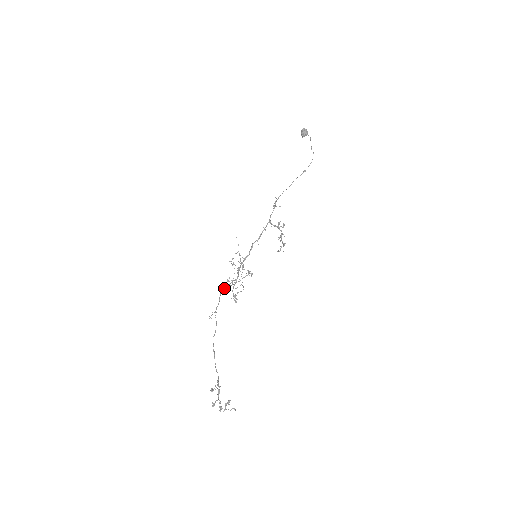
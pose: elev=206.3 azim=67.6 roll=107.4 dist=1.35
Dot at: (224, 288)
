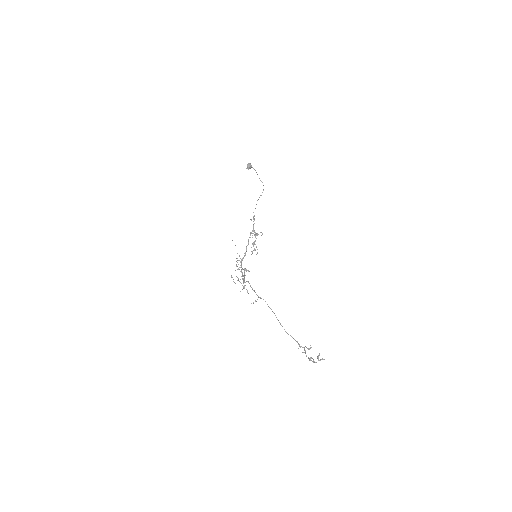
Dot at: (244, 281)
